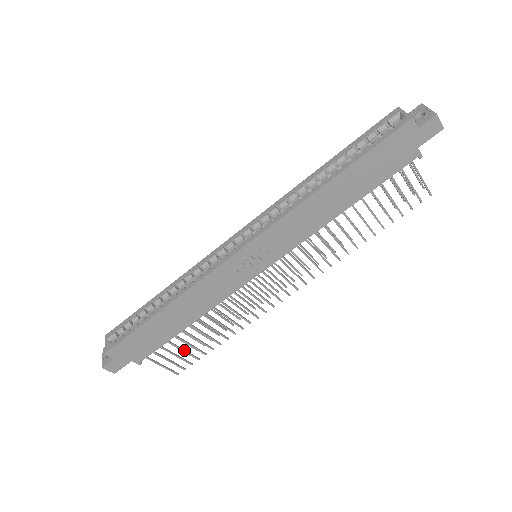
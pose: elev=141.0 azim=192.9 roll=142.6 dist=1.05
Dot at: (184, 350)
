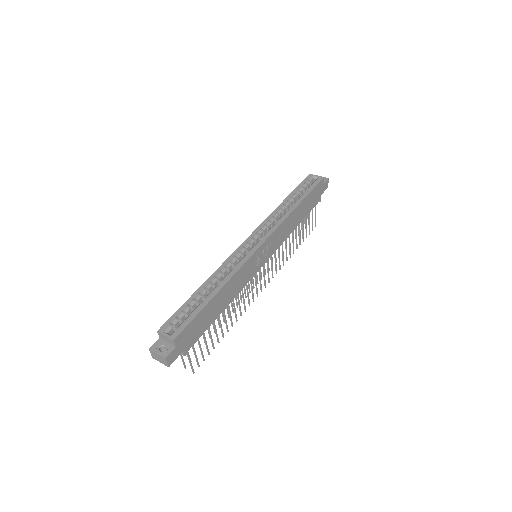
Dot at: (206, 342)
